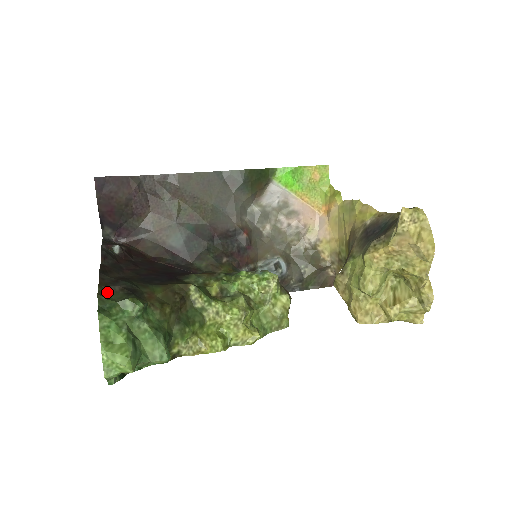
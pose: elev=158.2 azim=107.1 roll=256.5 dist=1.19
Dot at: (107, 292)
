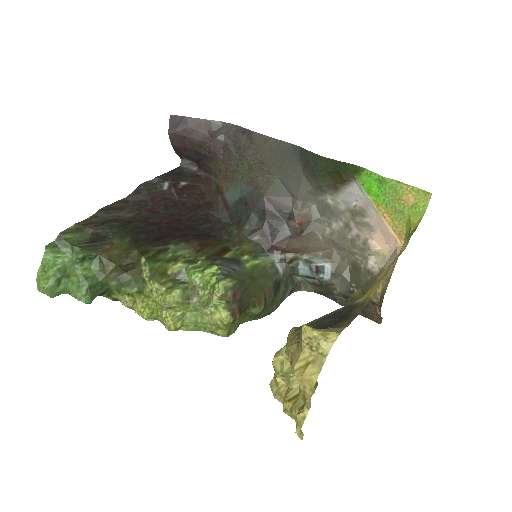
Dot at: (78, 232)
